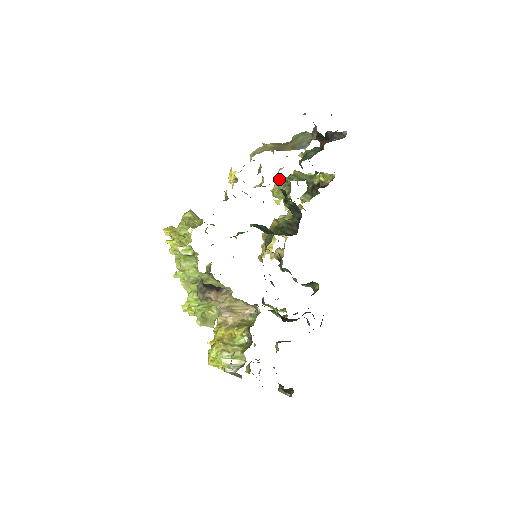
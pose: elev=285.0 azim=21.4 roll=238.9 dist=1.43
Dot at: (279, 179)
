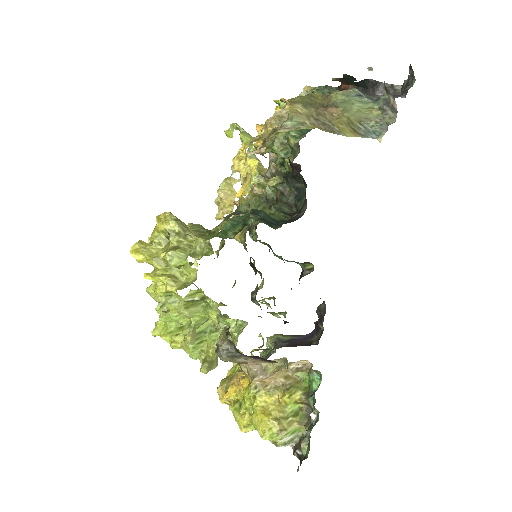
Dot at: occluded
